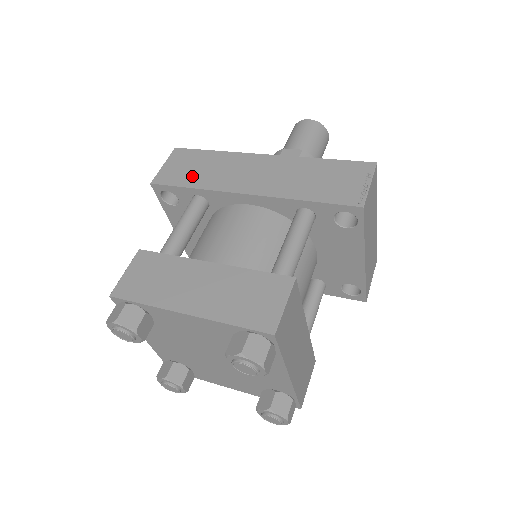
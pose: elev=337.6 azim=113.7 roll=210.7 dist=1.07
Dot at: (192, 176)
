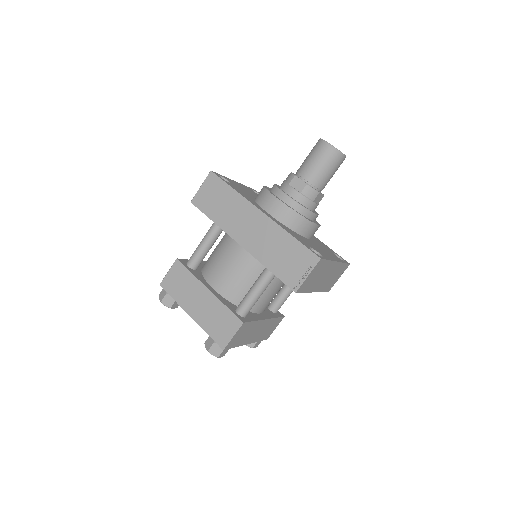
Dot at: (214, 209)
